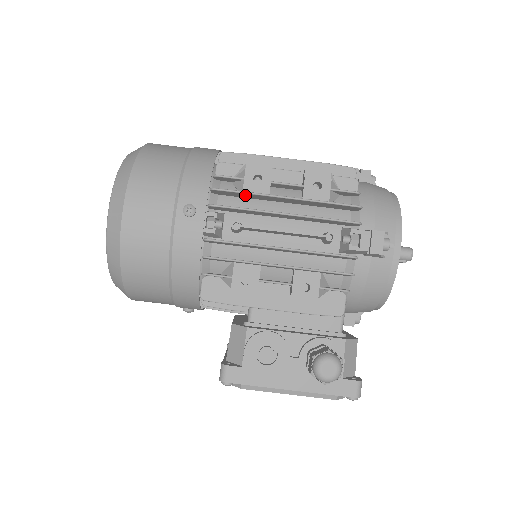
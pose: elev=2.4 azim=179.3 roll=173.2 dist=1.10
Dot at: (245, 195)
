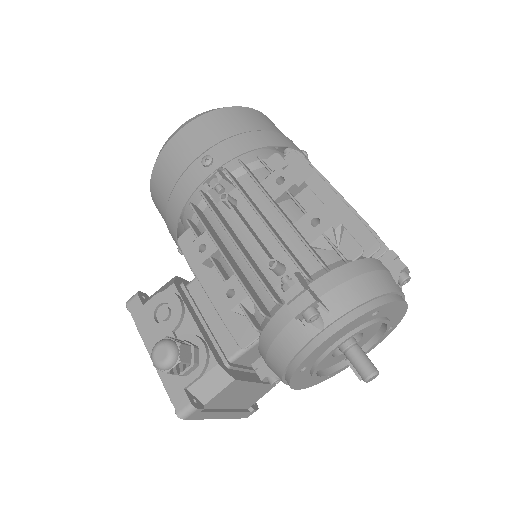
Dot at: occluded
